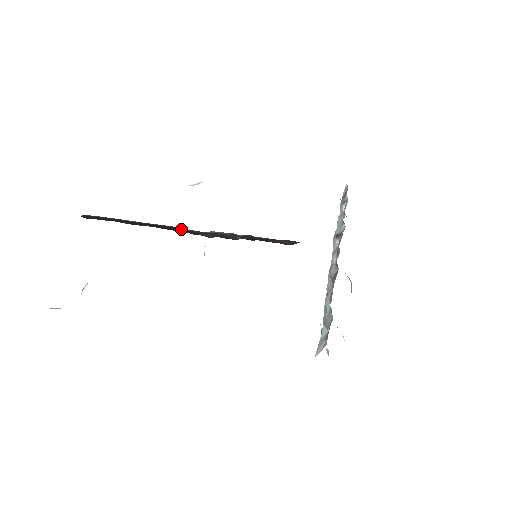
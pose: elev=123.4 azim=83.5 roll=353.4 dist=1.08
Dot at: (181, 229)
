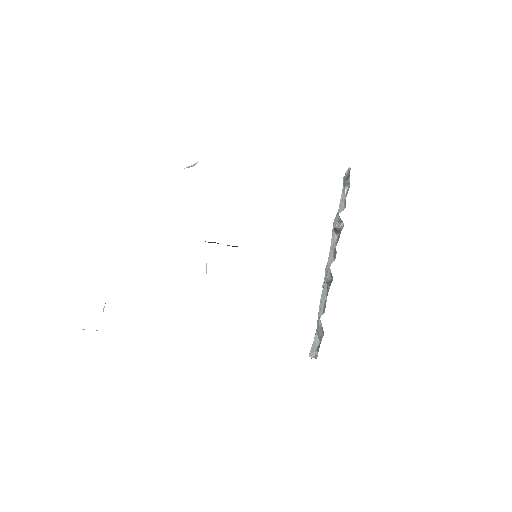
Dot at: occluded
